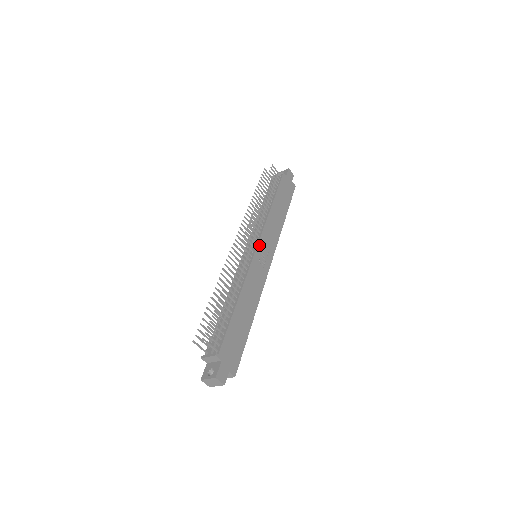
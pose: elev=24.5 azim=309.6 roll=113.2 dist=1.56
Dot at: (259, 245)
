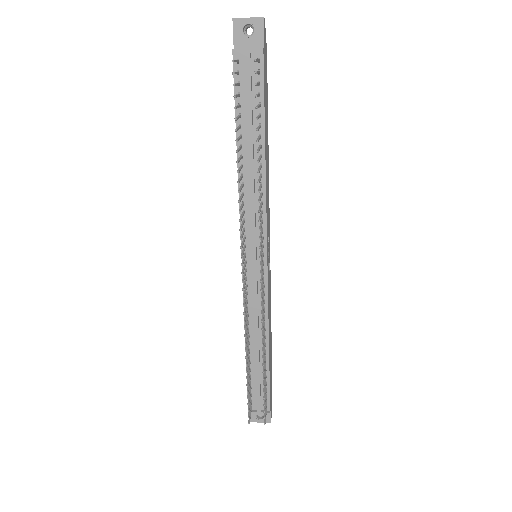
Dot at: (267, 254)
